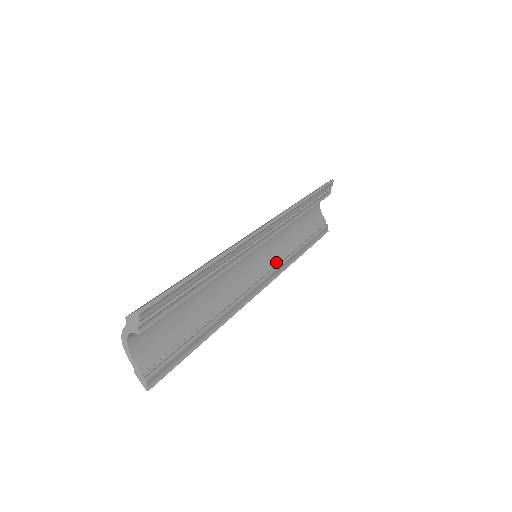
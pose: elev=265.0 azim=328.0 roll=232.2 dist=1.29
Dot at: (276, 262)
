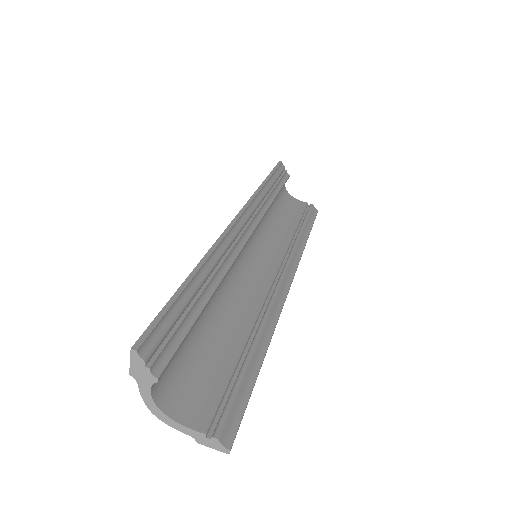
Dot at: (284, 254)
